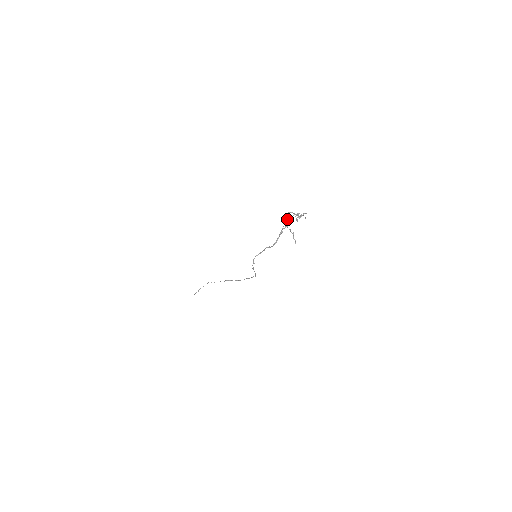
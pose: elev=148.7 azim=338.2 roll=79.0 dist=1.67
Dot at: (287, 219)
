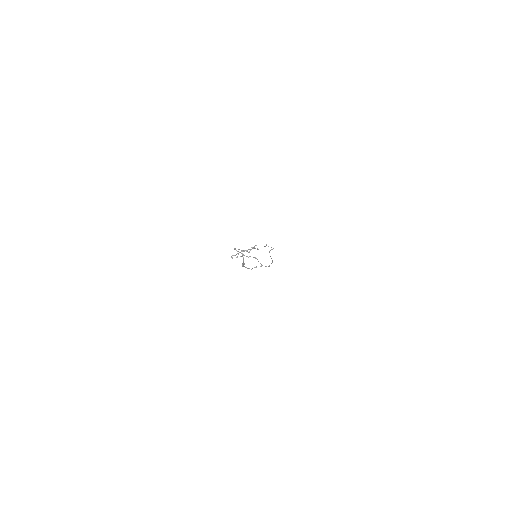
Dot at: occluded
